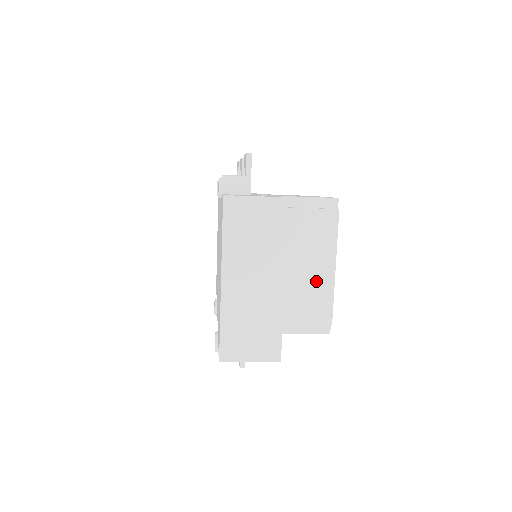
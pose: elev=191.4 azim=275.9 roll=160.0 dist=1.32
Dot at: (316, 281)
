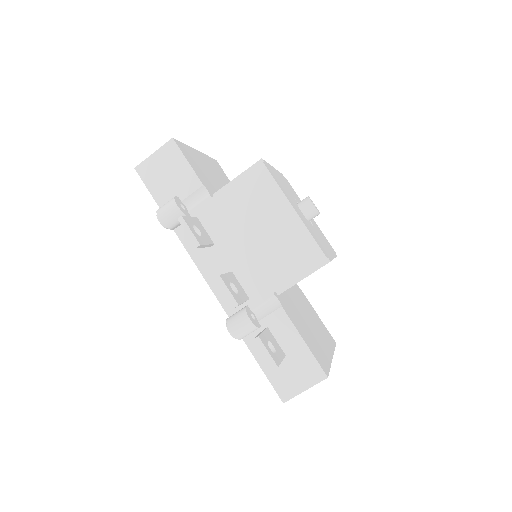
Dot at: occluded
